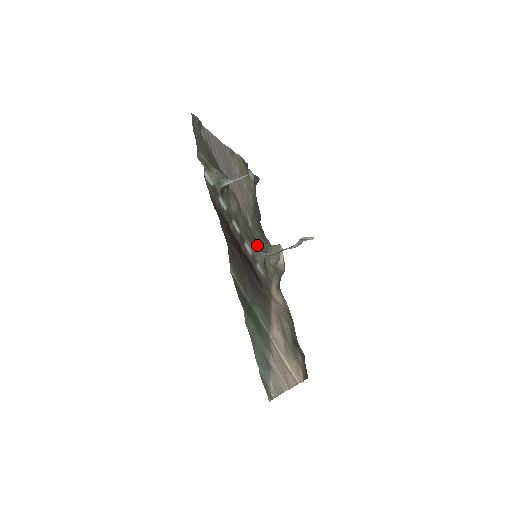
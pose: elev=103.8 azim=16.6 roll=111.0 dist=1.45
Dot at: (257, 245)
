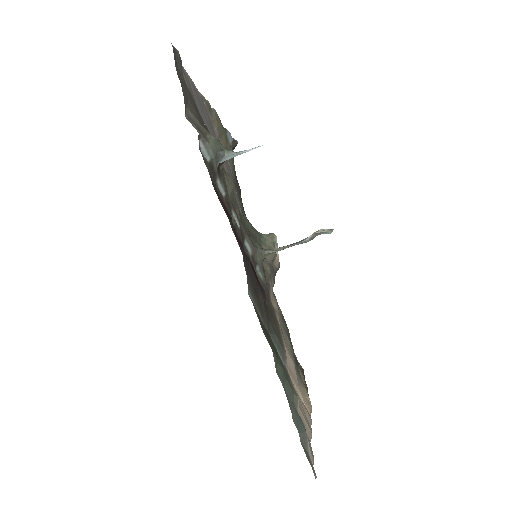
Dot at: (253, 239)
